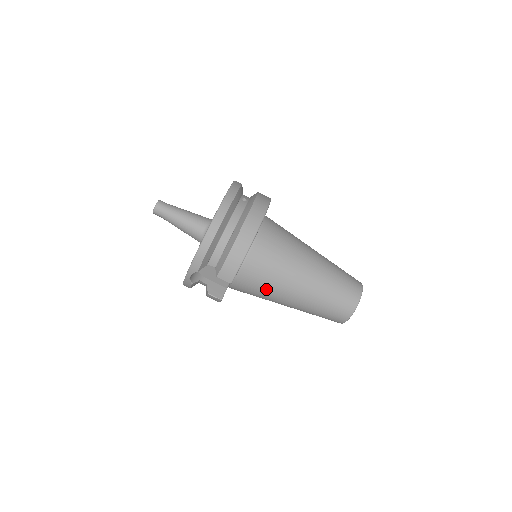
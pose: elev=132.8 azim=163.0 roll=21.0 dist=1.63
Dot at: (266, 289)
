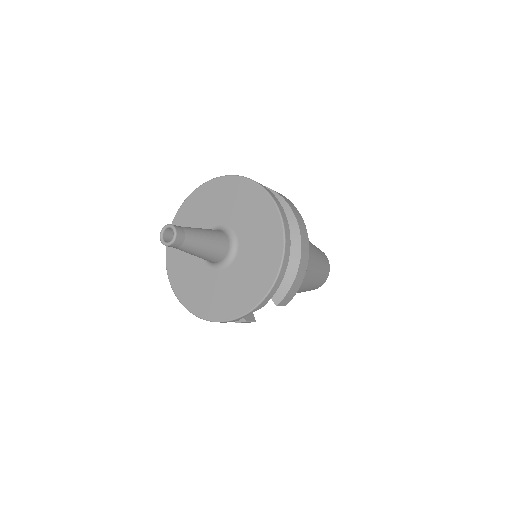
Dot at: occluded
